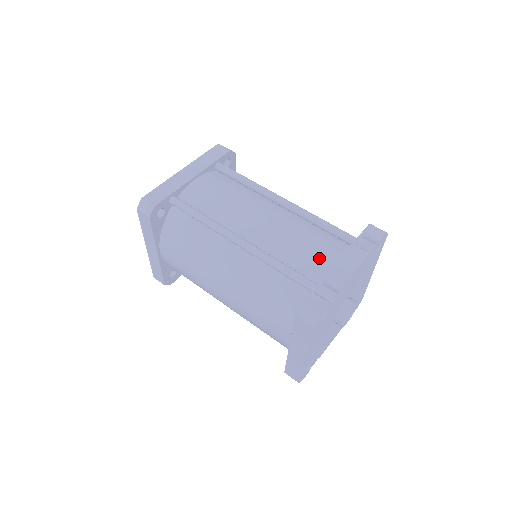
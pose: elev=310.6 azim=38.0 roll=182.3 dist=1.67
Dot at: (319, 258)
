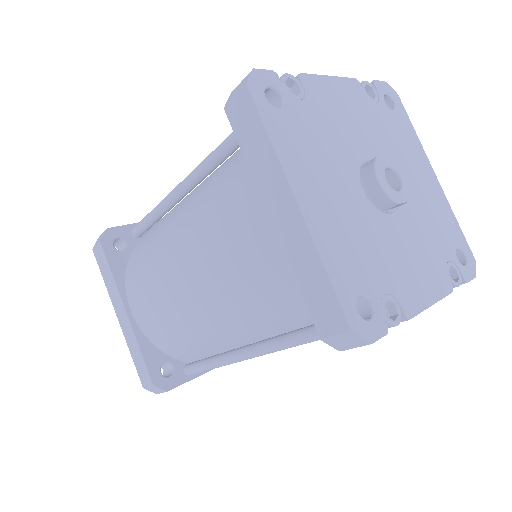
Dot at: occluded
